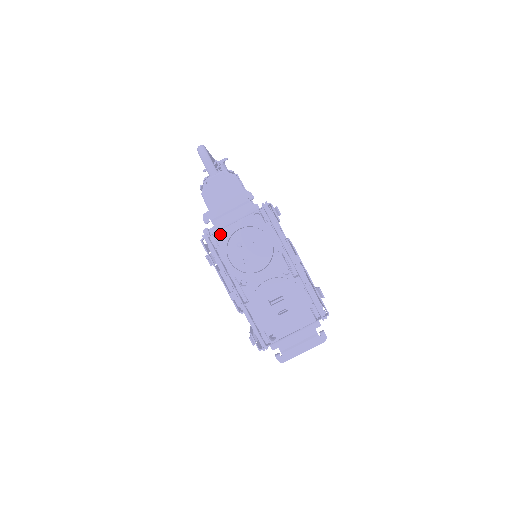
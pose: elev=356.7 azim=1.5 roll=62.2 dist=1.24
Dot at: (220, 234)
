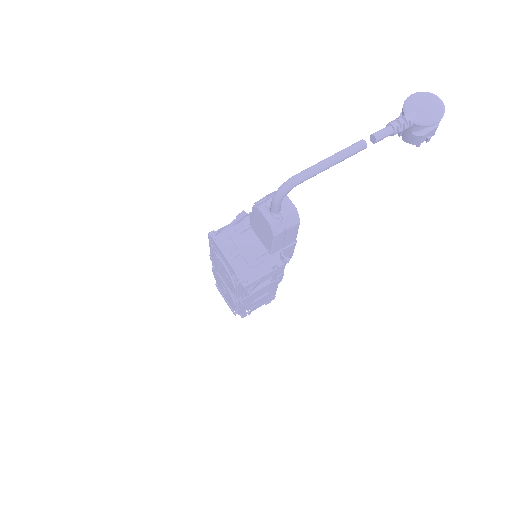
Dot at: (215, 249)
